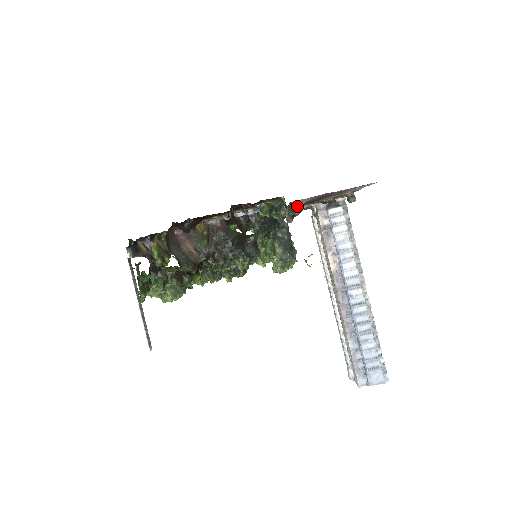
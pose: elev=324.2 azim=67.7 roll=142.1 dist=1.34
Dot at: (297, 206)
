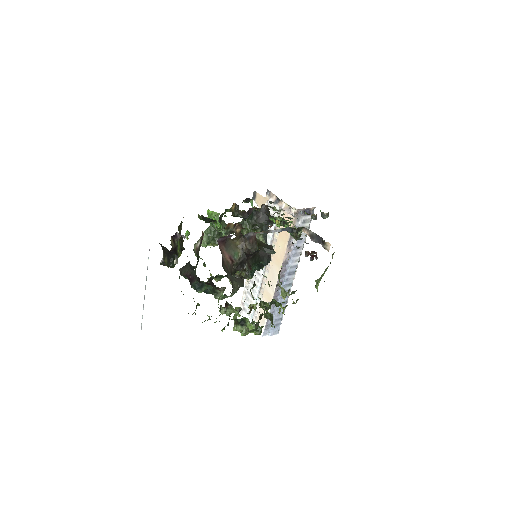
Dot at: occluded
